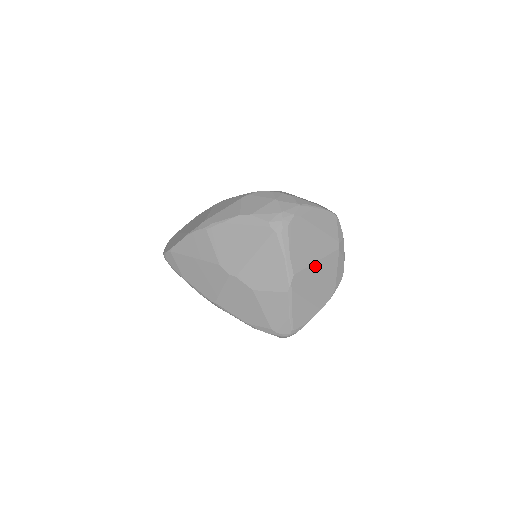
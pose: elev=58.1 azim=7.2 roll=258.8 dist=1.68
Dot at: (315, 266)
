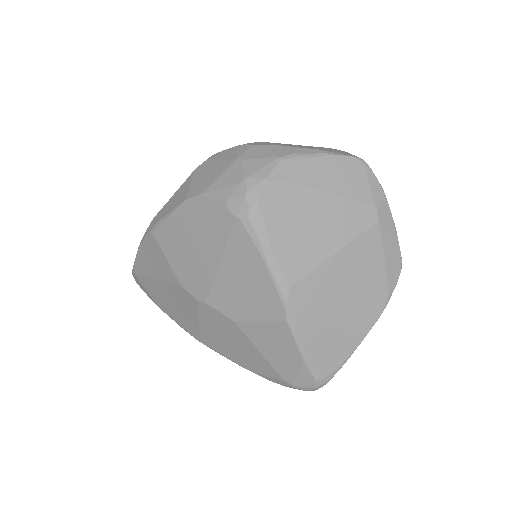
Dot at: (333, 263)
